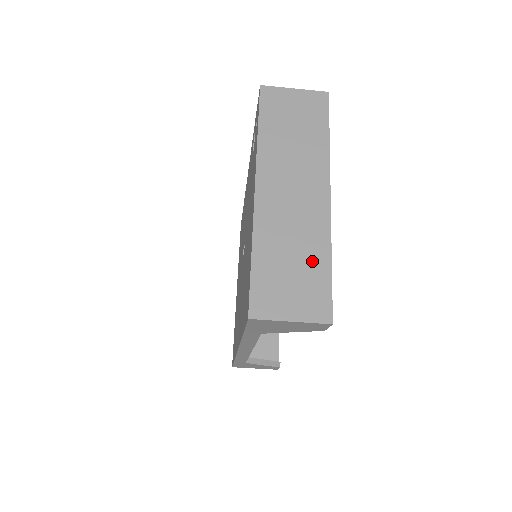
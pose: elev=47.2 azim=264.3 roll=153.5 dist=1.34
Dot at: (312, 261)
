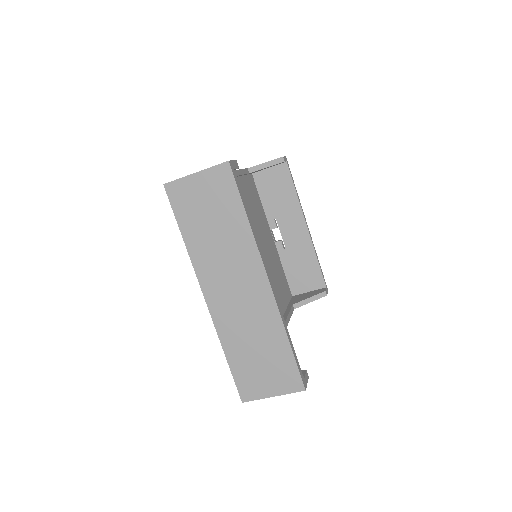
Dot at: (273, 345)
